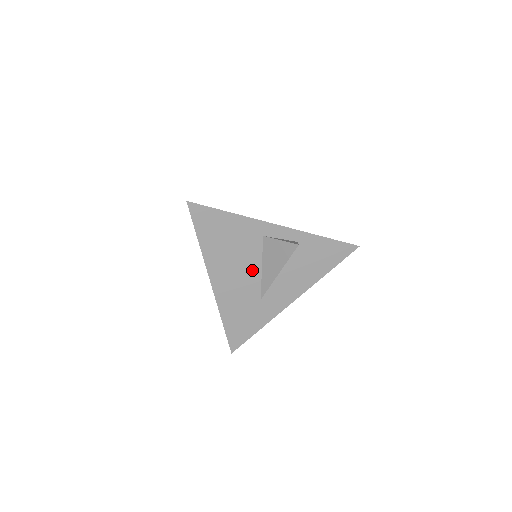
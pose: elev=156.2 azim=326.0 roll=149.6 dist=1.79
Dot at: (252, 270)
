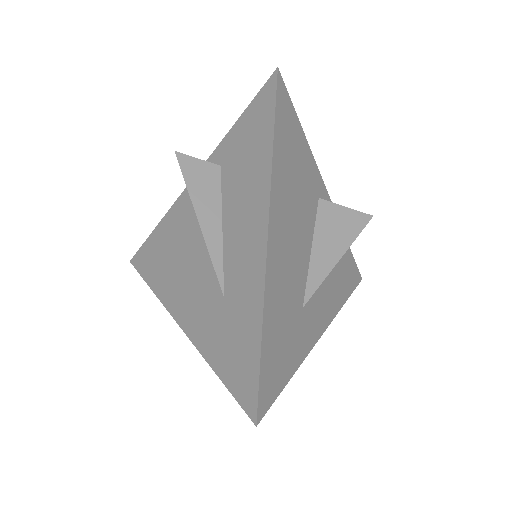
Dot at: (304, 244)
